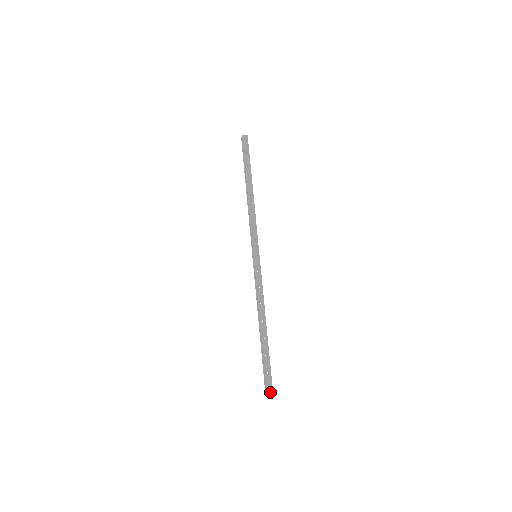
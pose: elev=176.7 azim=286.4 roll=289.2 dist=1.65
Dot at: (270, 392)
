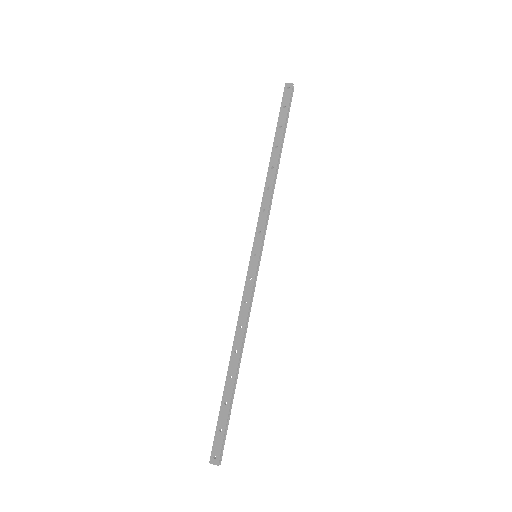
Dot at: (215, 458)
